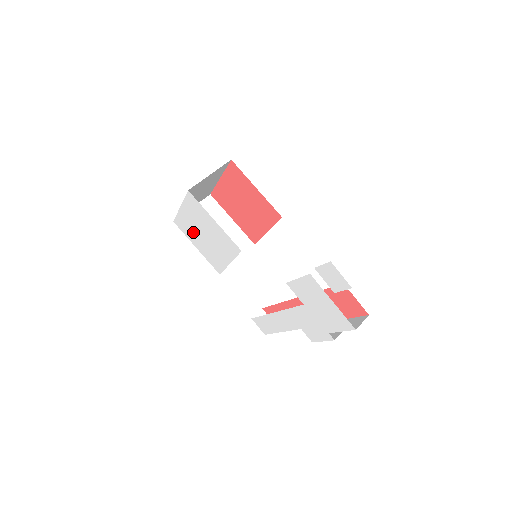
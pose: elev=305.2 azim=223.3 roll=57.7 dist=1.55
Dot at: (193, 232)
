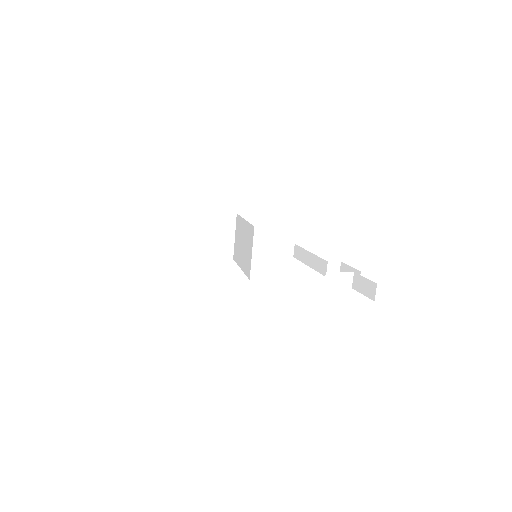
Dot at: occluded
